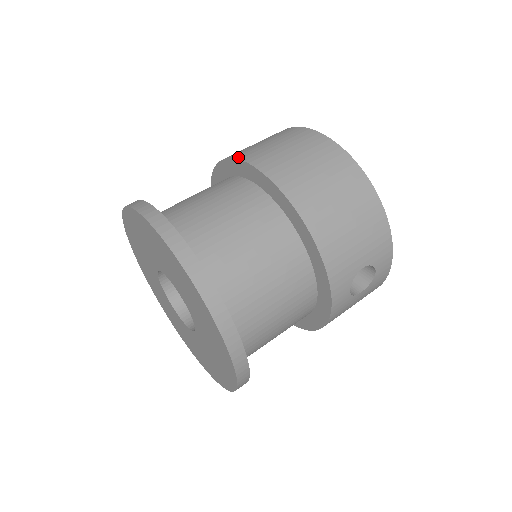
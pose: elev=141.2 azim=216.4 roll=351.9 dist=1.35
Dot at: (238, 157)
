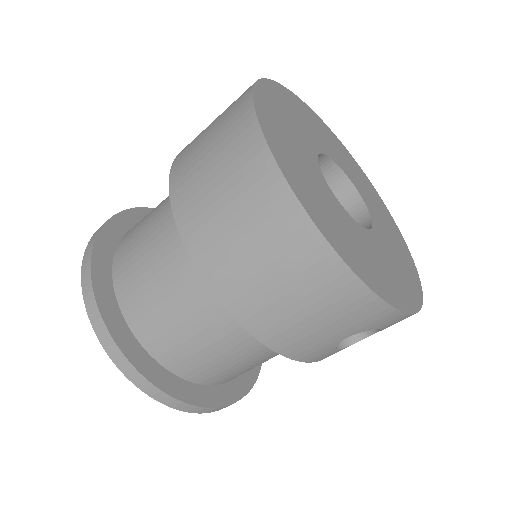
Dot at: (170, 187)
